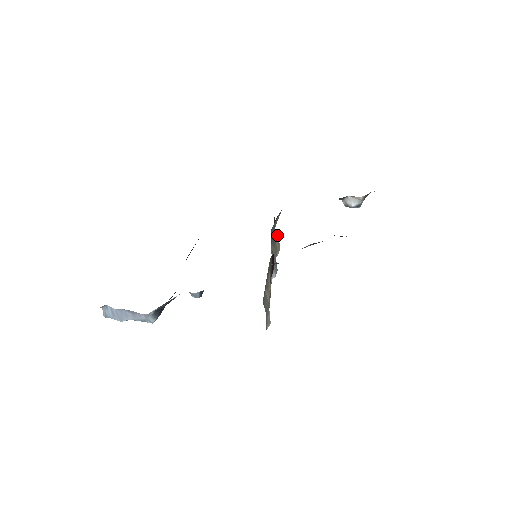
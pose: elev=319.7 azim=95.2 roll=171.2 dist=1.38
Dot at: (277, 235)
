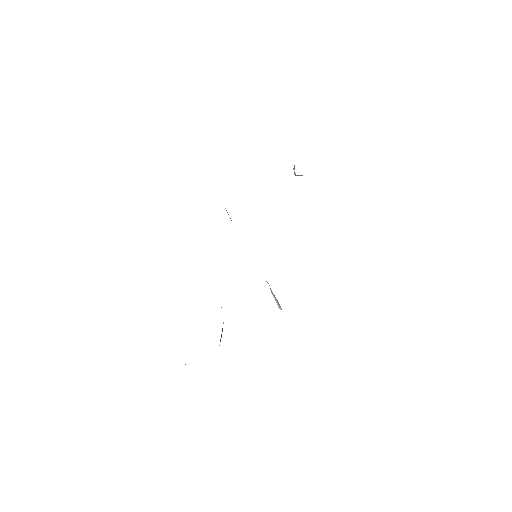
Dot at: occluded
